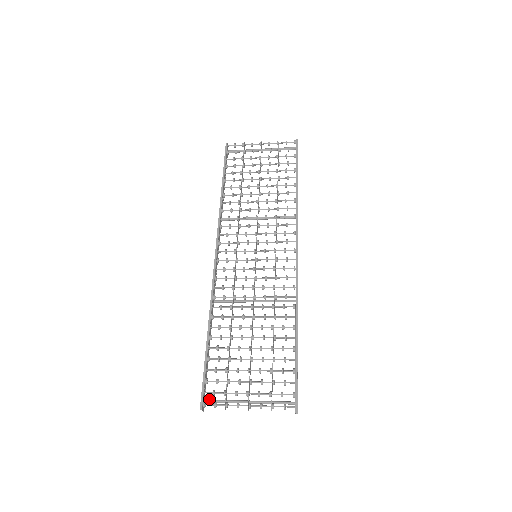
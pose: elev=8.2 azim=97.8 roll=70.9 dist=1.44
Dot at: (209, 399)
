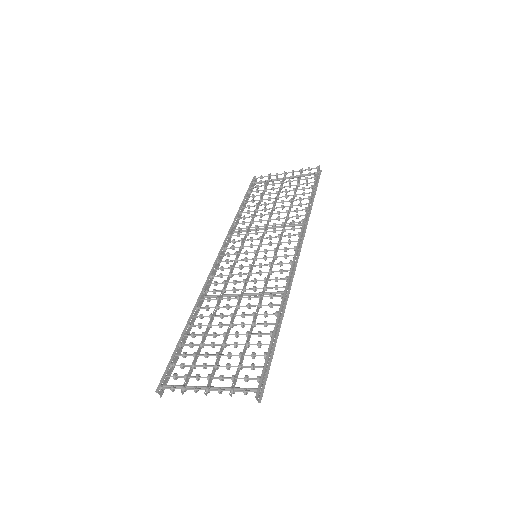
Dot at: occluded
